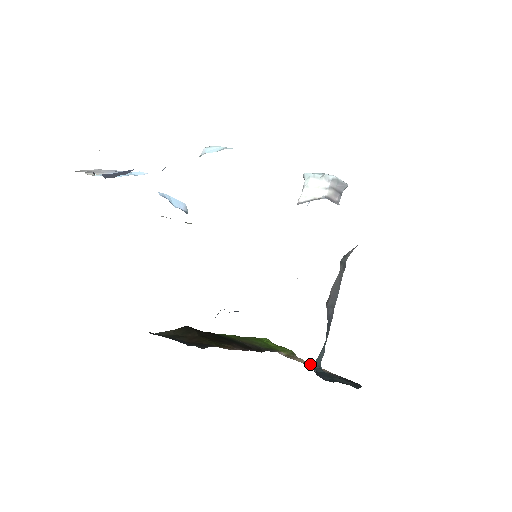
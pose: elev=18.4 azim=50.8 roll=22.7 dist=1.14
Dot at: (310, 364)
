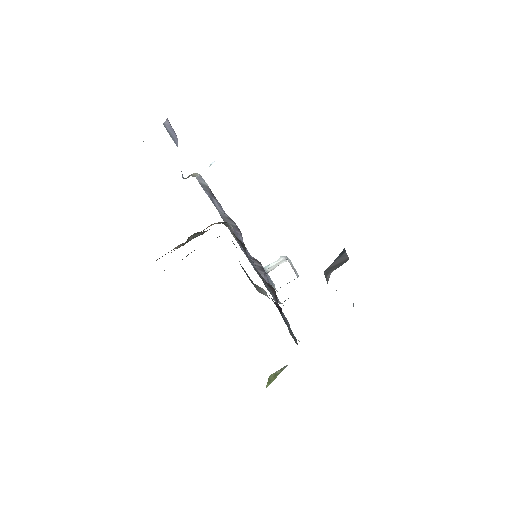
Dot at: occluded
